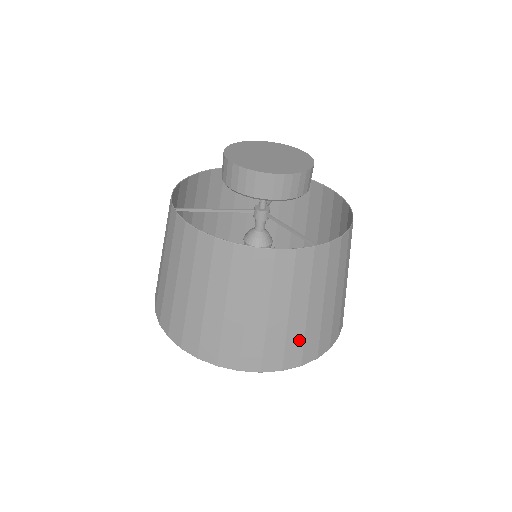
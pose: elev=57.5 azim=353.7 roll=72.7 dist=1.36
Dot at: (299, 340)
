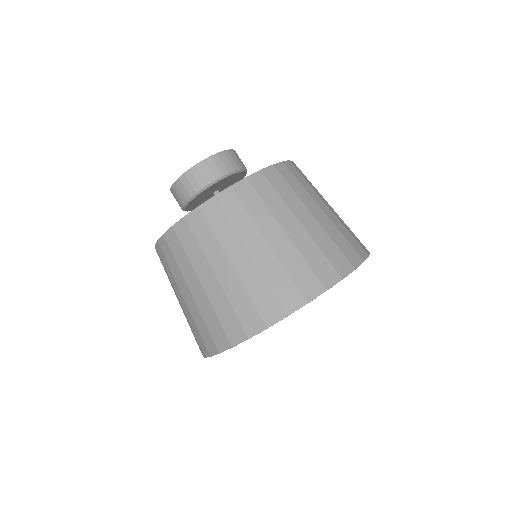
Dot at: (263, 288)
